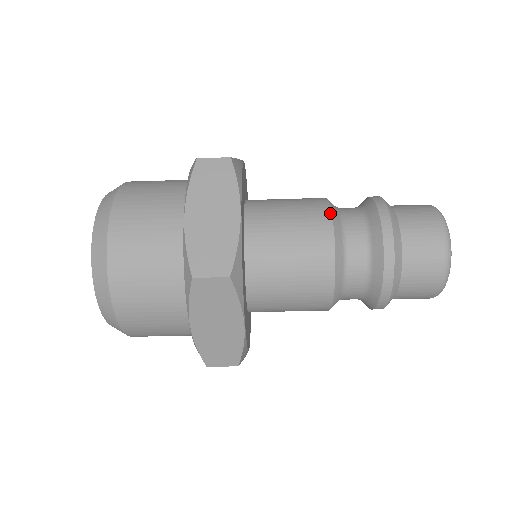
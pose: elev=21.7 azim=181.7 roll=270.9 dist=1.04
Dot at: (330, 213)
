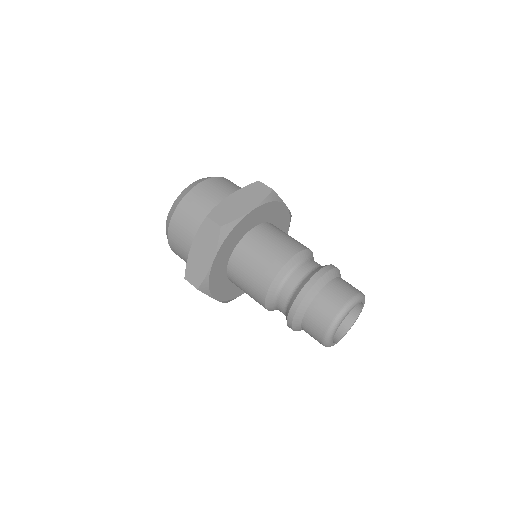
Dot at: (300, 250)
